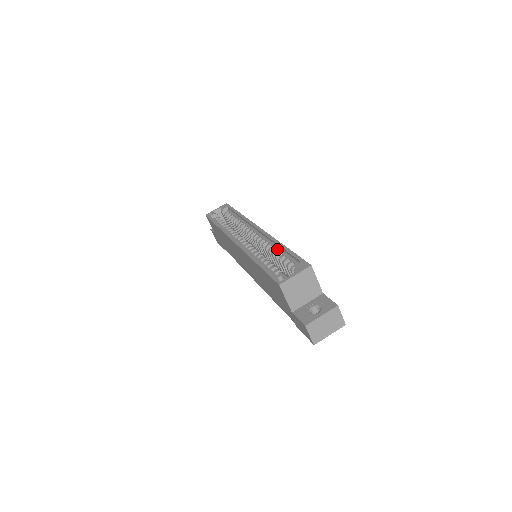
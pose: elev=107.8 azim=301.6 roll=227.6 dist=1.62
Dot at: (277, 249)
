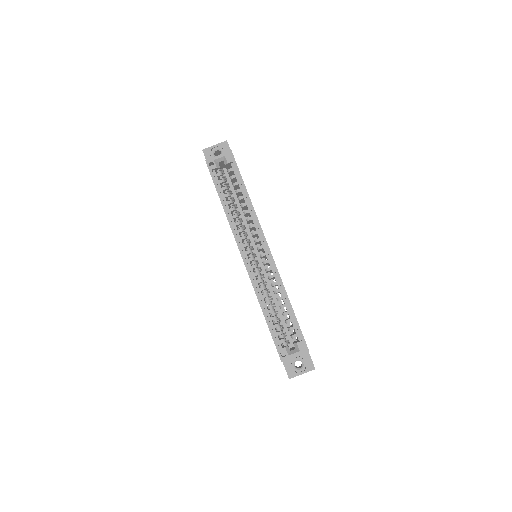
Dot at: (283, 299)
